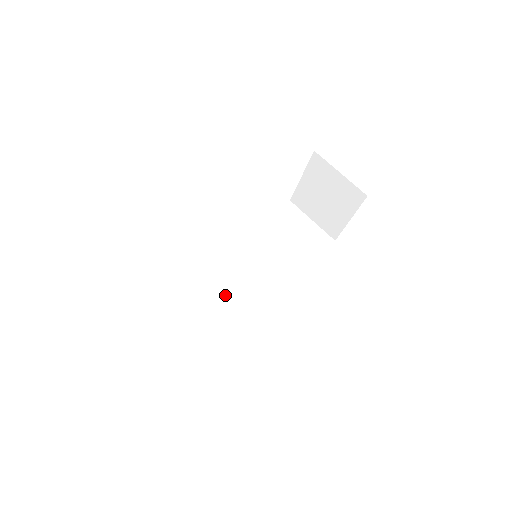
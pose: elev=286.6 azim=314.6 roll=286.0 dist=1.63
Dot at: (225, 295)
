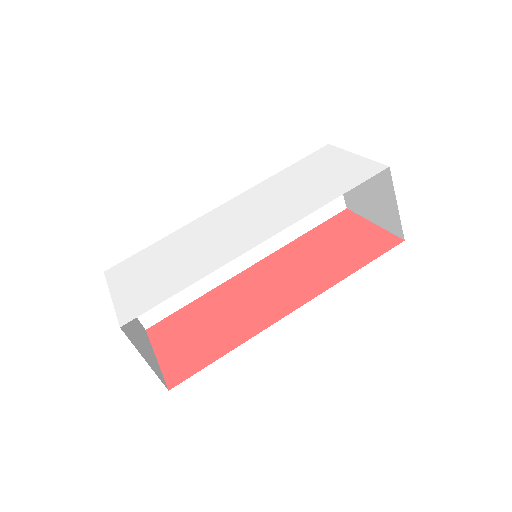
Dot at: occluded
